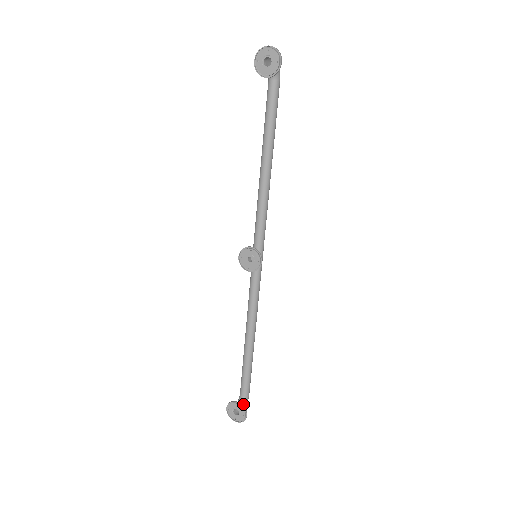
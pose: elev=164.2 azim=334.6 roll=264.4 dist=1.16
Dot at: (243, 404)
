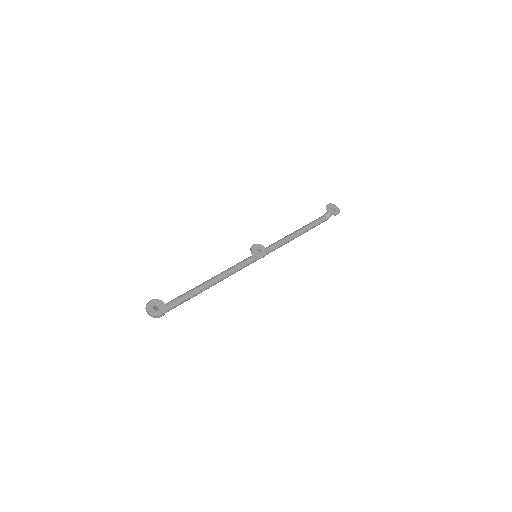
Dot at: occluded
